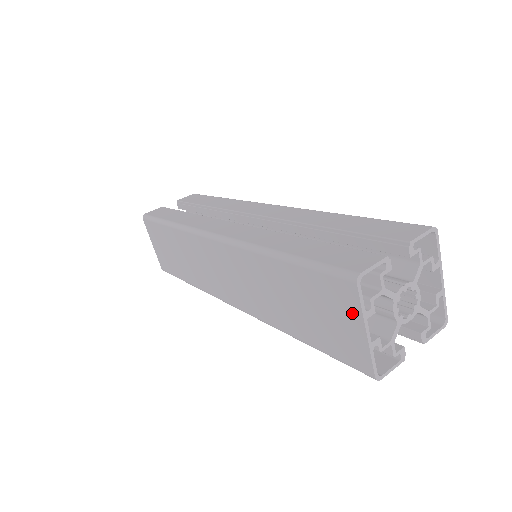
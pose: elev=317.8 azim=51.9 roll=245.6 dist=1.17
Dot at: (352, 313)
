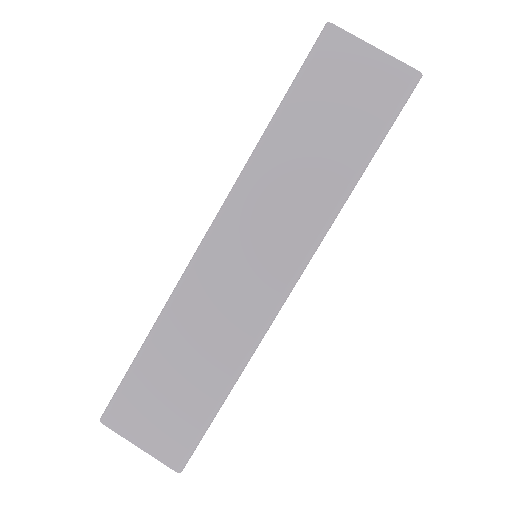
Dot at: (354, 51)
